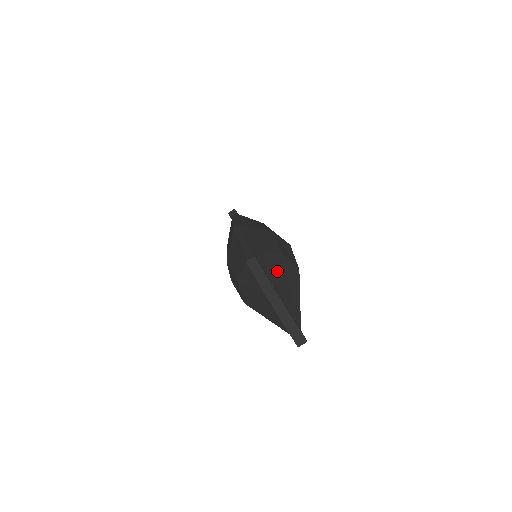
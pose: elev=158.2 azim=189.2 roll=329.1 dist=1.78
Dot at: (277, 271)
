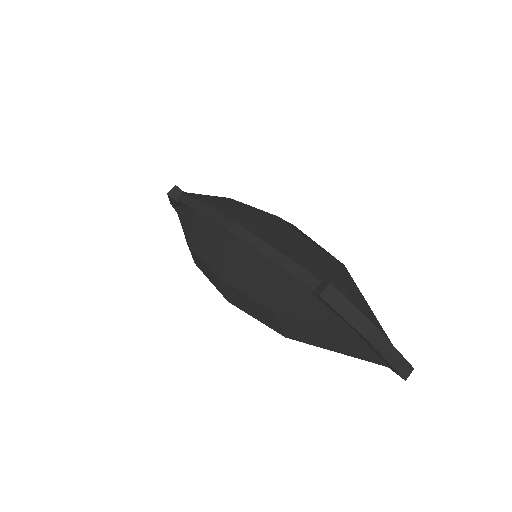
Dot at: (345, 287)
